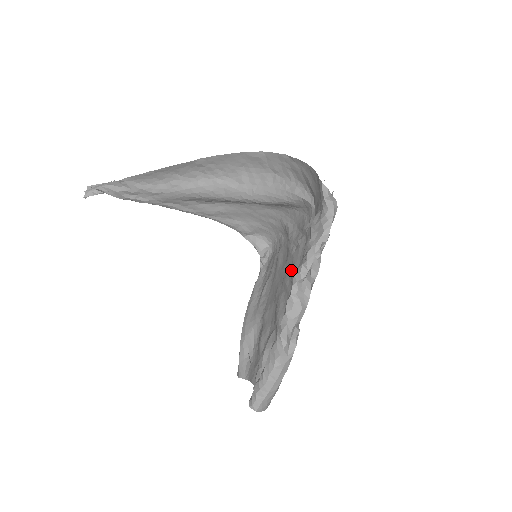
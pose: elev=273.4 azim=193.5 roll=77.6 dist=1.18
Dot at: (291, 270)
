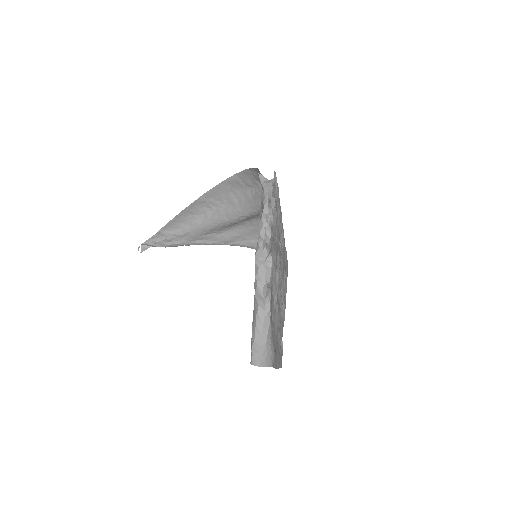
Dot at: occluded
